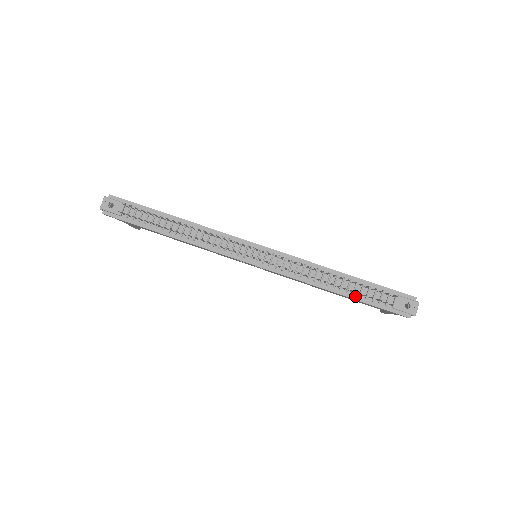
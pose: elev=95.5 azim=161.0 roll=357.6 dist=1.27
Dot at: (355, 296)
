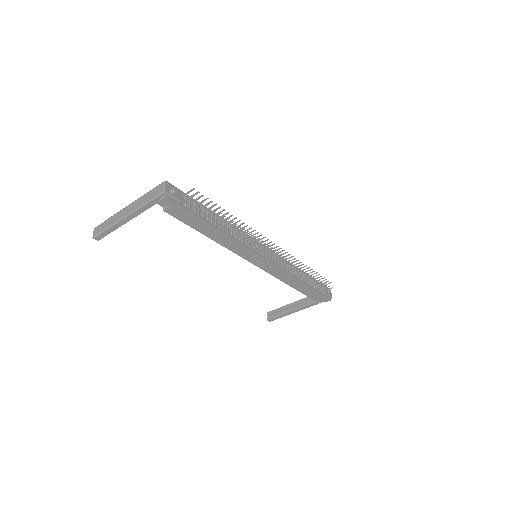
Dot at: (310, 286)
